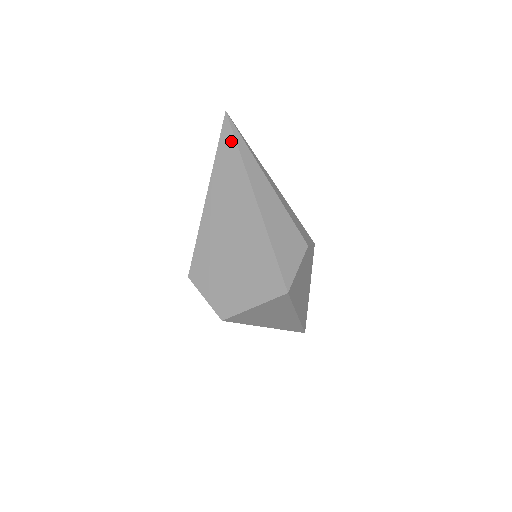
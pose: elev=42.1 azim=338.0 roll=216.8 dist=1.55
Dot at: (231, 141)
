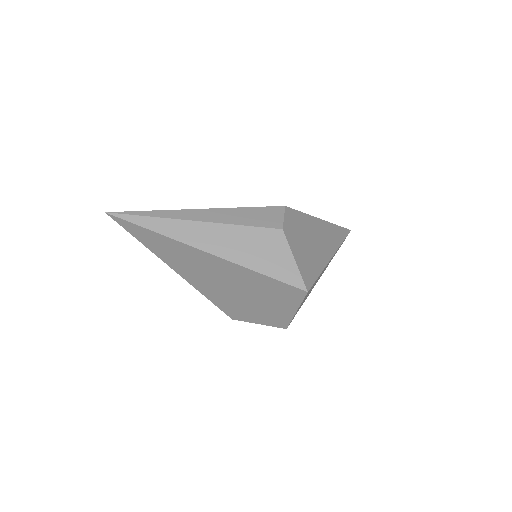
Dot at: (138, 229)
